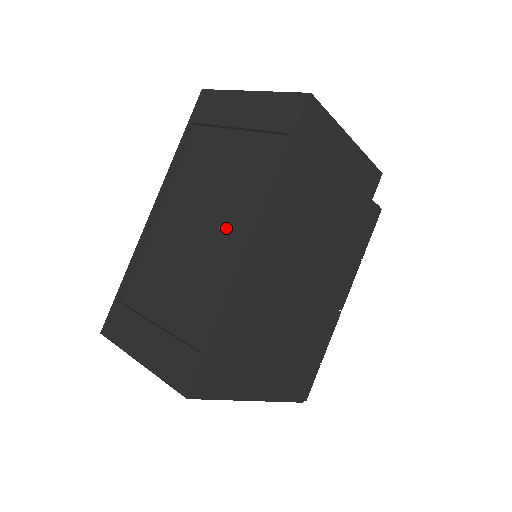
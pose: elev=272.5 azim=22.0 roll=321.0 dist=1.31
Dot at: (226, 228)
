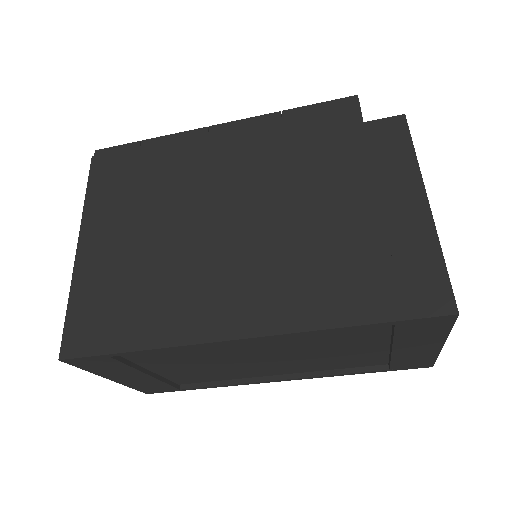
Dot at: (280, 367)
